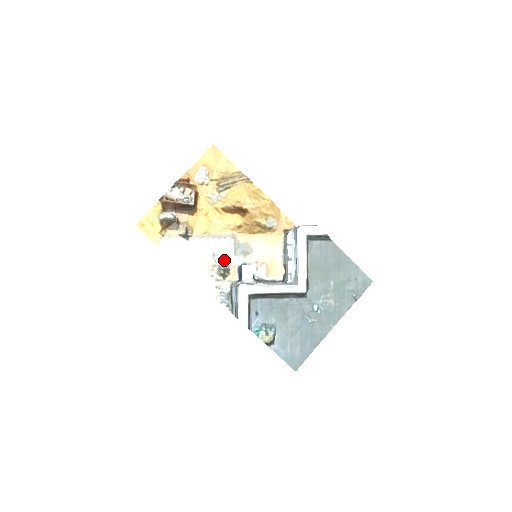
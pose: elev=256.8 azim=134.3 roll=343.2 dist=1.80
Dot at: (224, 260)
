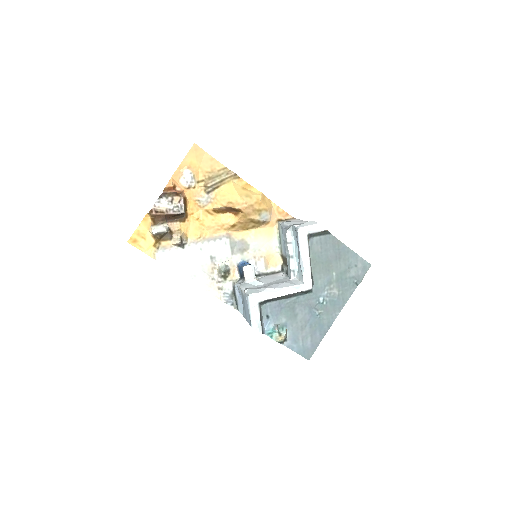
Dot at: (222, 261)
